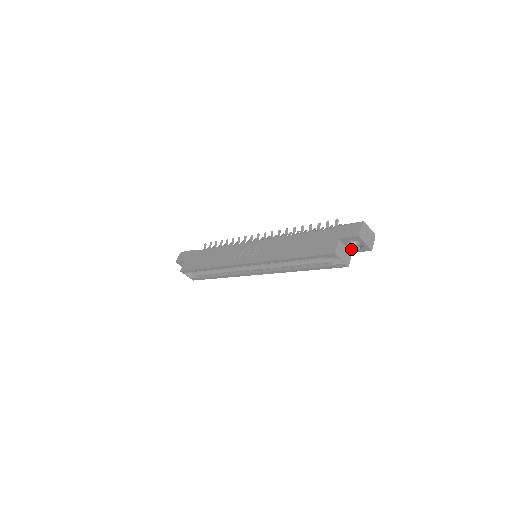
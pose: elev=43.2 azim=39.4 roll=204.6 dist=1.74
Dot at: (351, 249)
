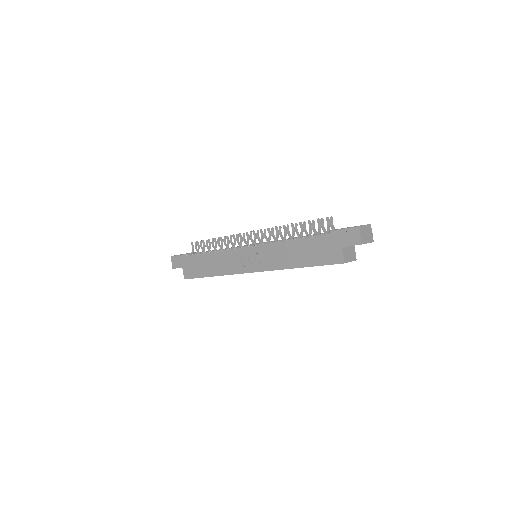
Dot at: occluded
